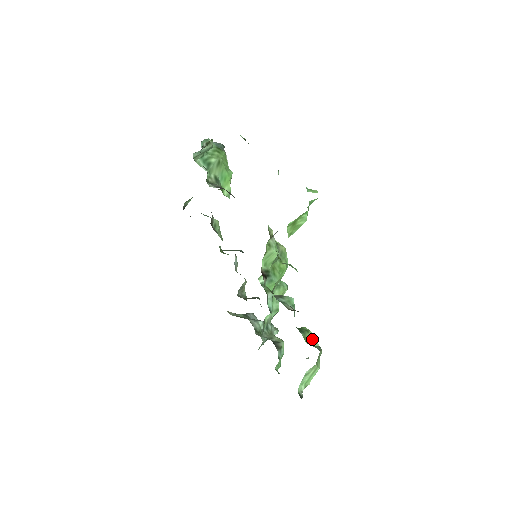
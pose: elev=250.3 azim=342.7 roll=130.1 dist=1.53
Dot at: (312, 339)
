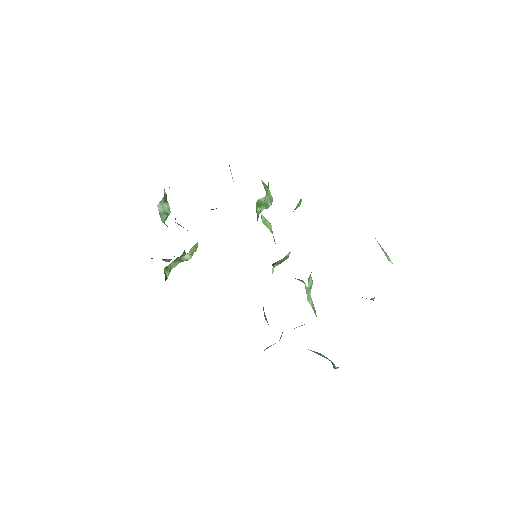
Dot at: occluded
